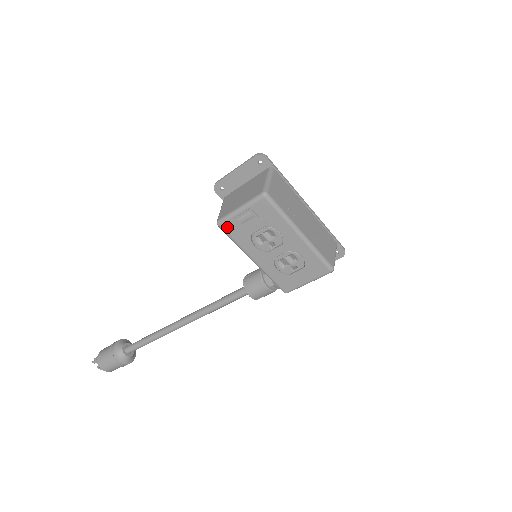
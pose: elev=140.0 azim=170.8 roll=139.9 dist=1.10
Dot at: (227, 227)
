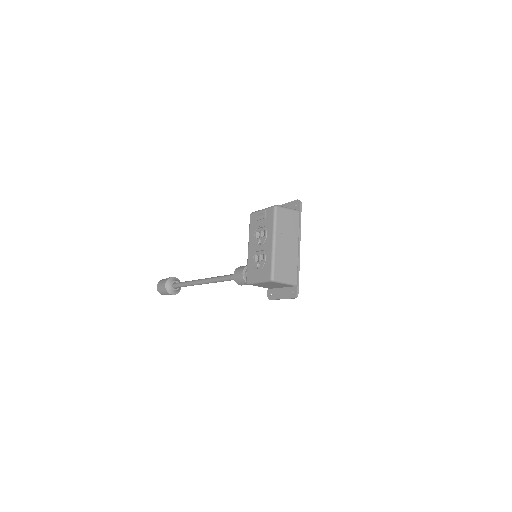
Dot at: (252, 218)
